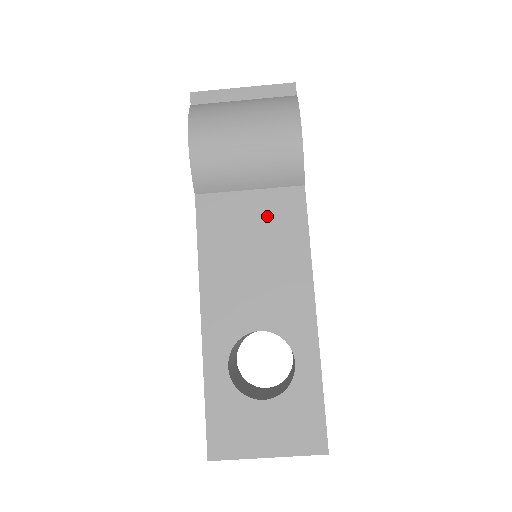
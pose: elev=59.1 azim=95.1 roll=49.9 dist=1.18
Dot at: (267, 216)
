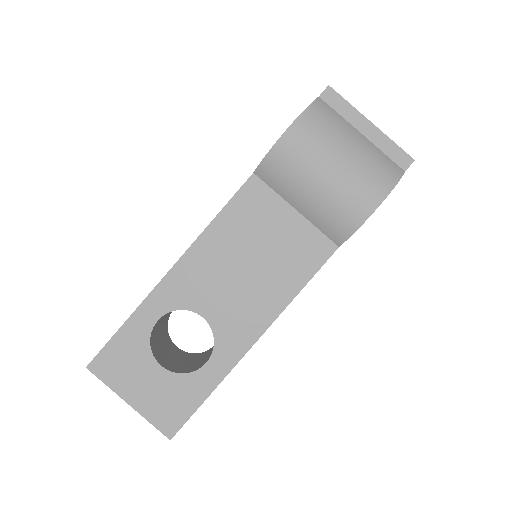
Dot at: (289, 242)
